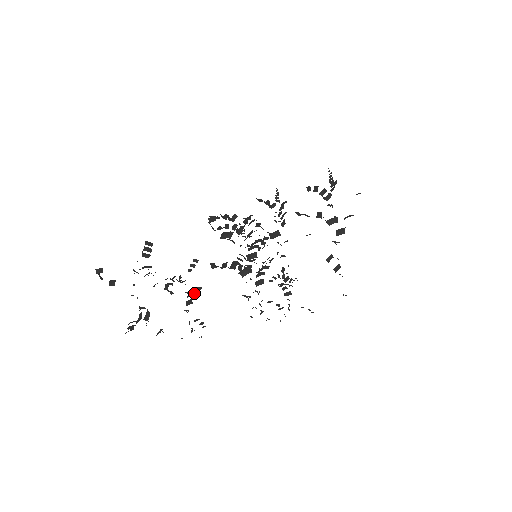
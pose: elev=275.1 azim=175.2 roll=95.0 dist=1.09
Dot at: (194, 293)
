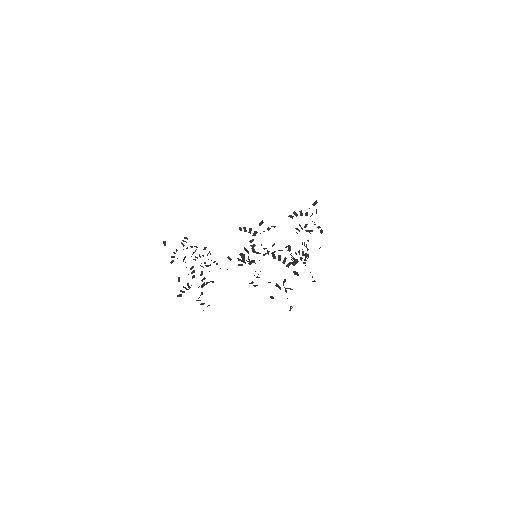
Dot at: occluded
